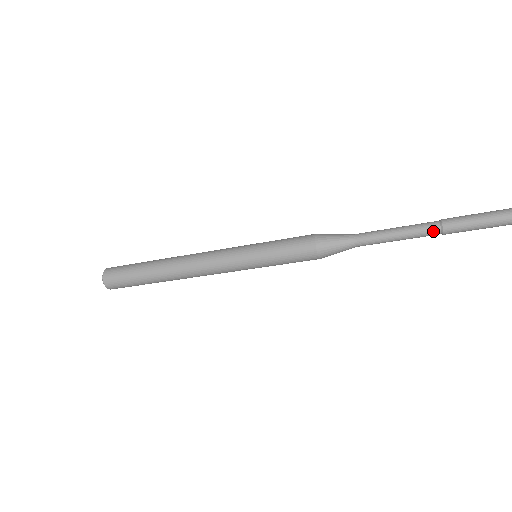
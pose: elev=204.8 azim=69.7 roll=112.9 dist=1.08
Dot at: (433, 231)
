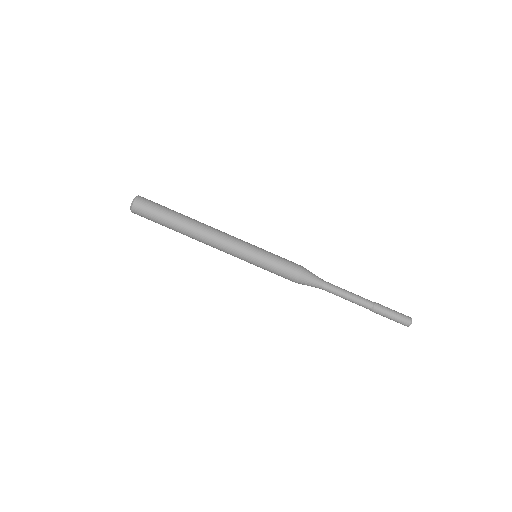
Dot at: (369, 301)
